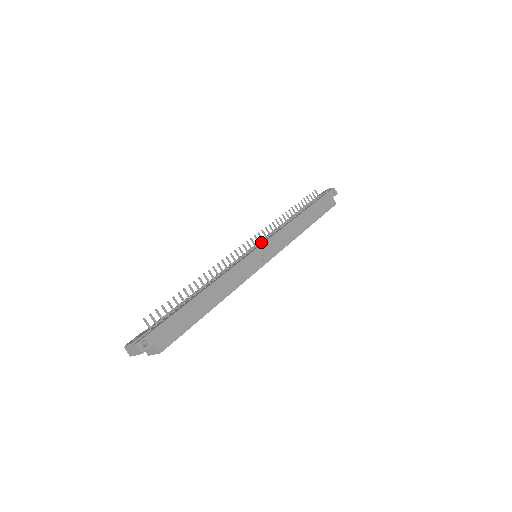
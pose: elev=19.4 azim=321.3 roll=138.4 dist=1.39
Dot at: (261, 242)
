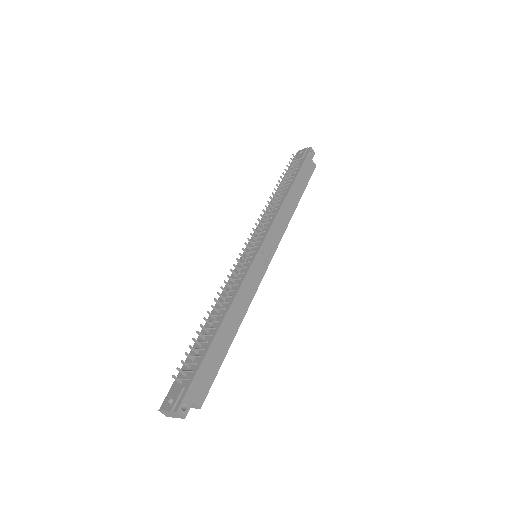
Dot at: (258, 238)
